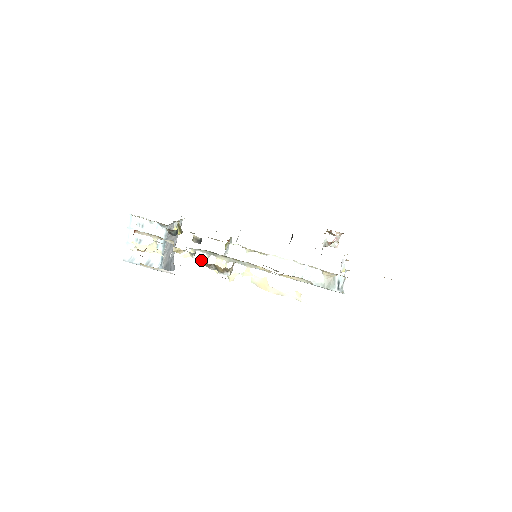
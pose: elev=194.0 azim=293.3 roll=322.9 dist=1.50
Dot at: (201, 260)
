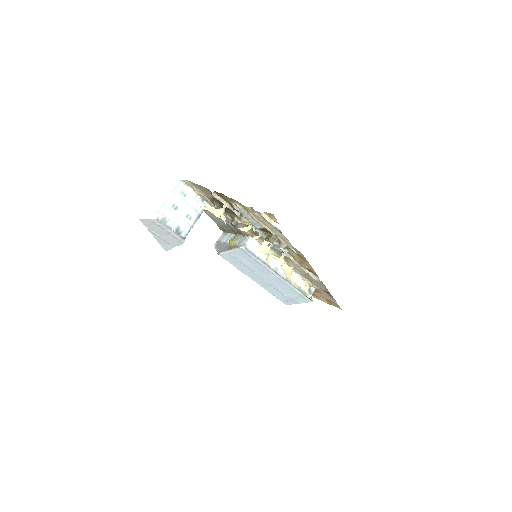
Dot at: (253, 237)
